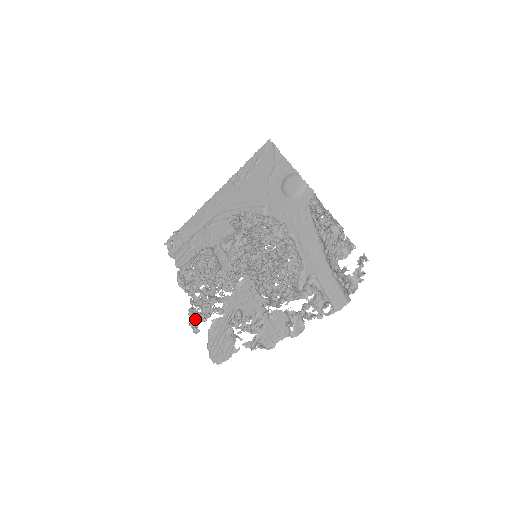
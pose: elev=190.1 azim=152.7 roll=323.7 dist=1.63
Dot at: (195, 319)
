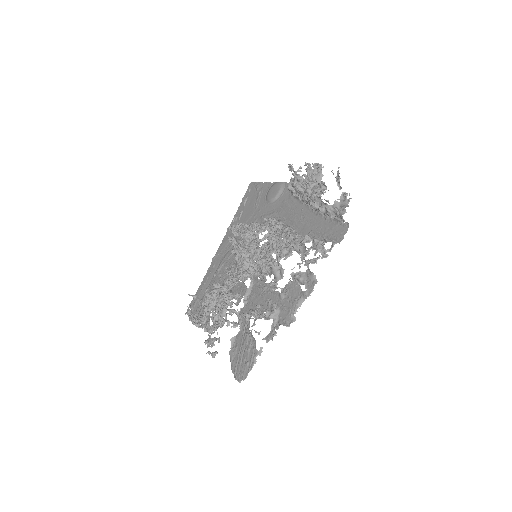
Dot at: (211, 344)
